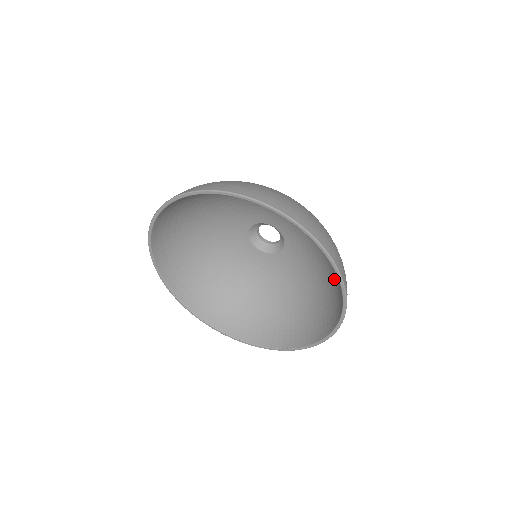
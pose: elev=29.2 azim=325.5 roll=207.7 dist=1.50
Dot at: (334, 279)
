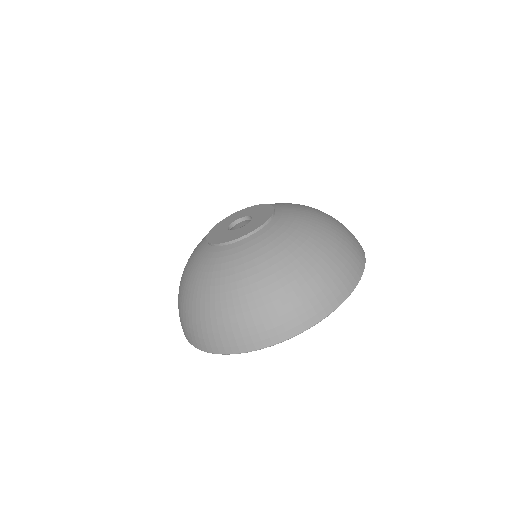
Dot at: occluded
